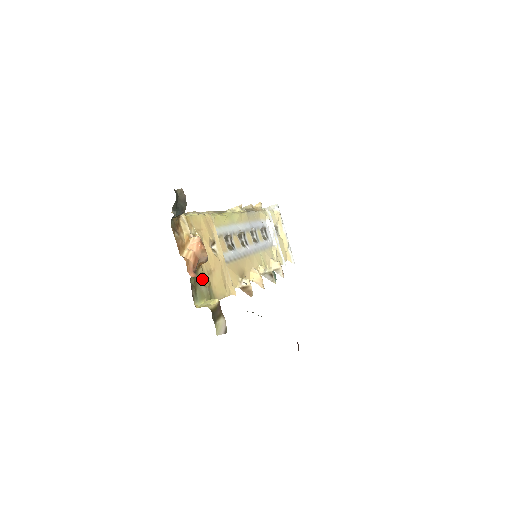
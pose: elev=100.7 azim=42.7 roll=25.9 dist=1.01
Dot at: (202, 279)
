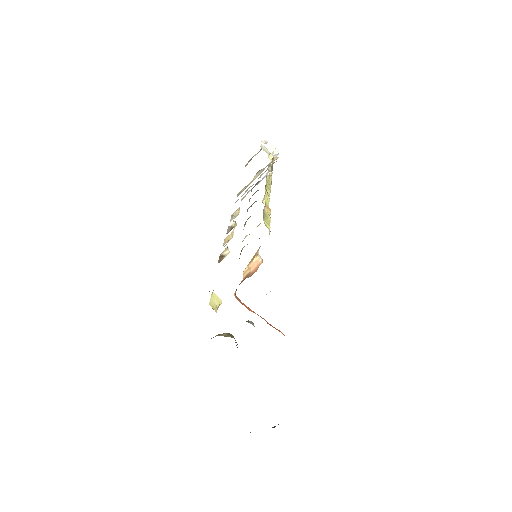
Dot at: occluded
